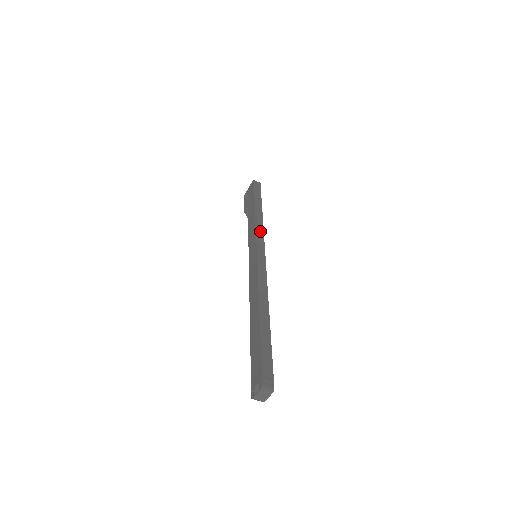
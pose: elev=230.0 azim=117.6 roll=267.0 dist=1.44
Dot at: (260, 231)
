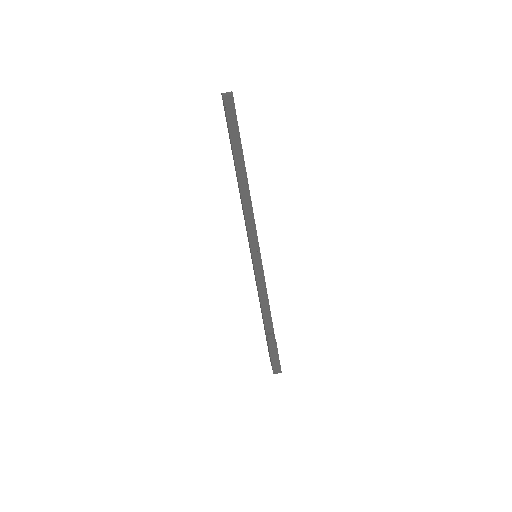
Dot at: occluded
